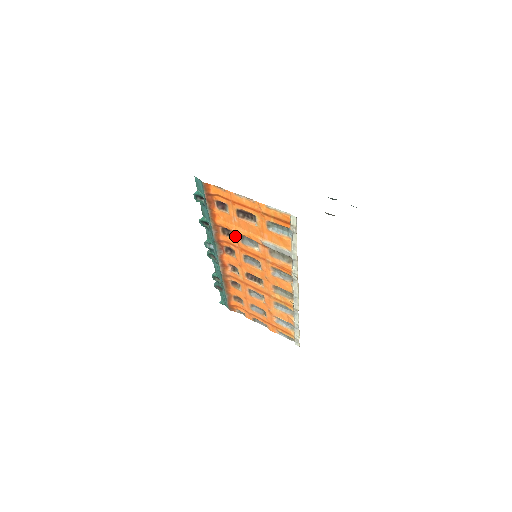
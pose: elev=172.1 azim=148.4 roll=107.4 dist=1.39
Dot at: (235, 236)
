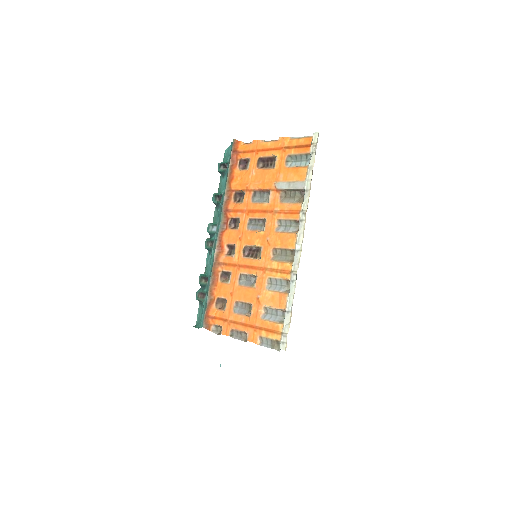
Dot at: (247, 196)
